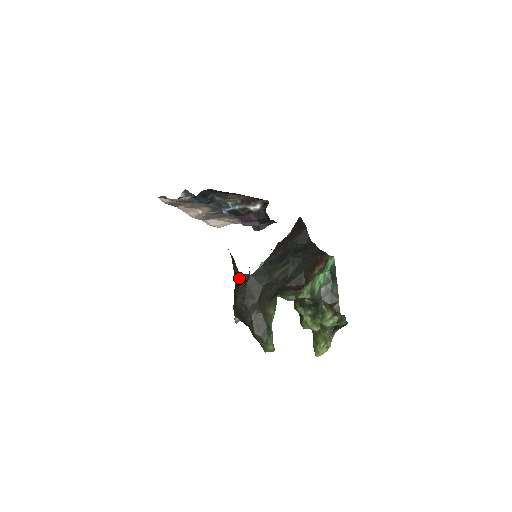
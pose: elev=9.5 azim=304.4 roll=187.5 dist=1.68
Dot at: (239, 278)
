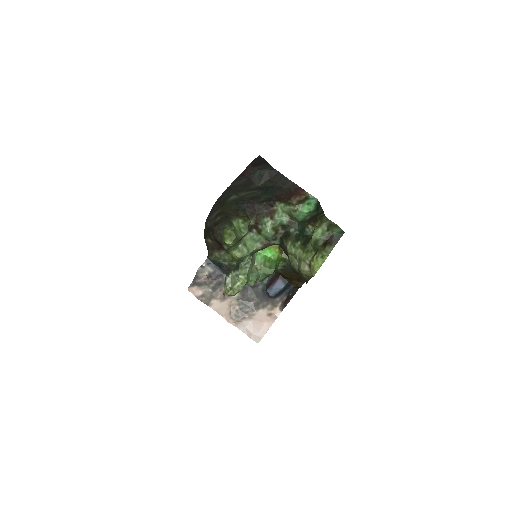
Dot at: occluded
